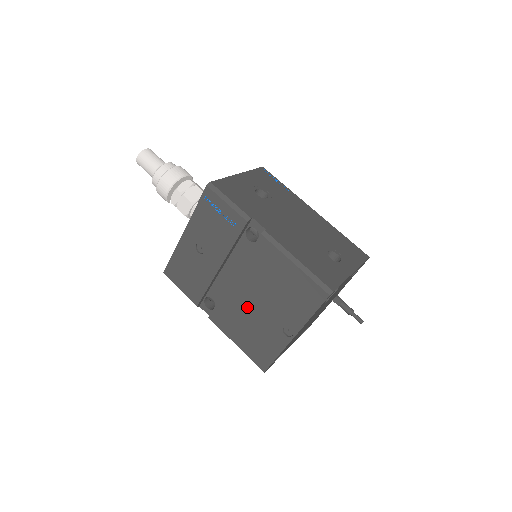
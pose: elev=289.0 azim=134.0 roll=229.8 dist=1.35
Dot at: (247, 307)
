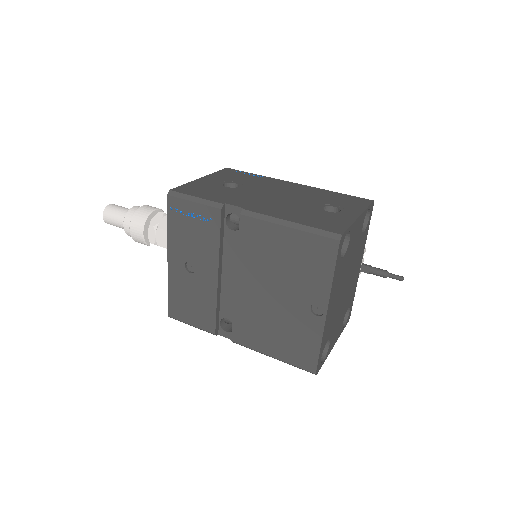
Dot at: (263, 306)
